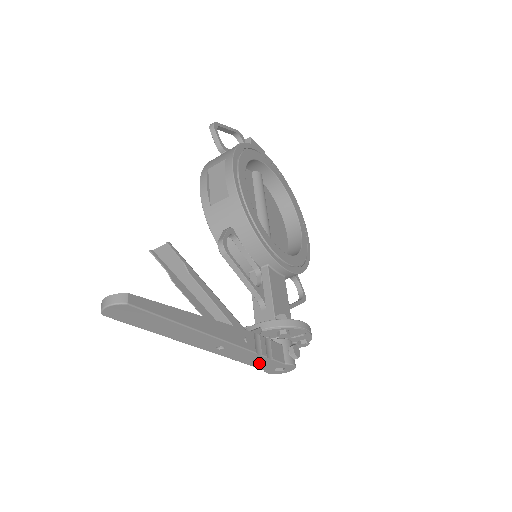
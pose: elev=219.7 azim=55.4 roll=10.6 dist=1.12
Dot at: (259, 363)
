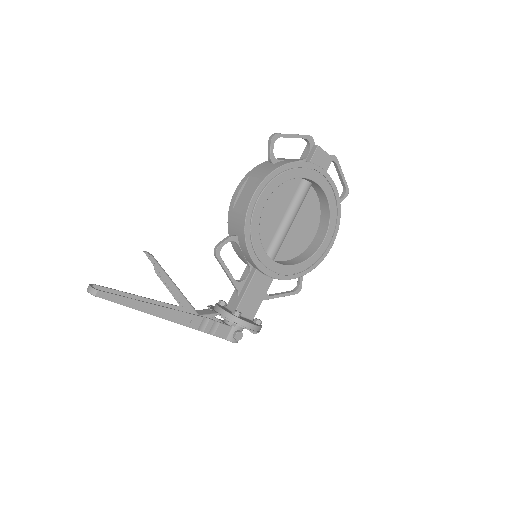
Dot at: occluded
